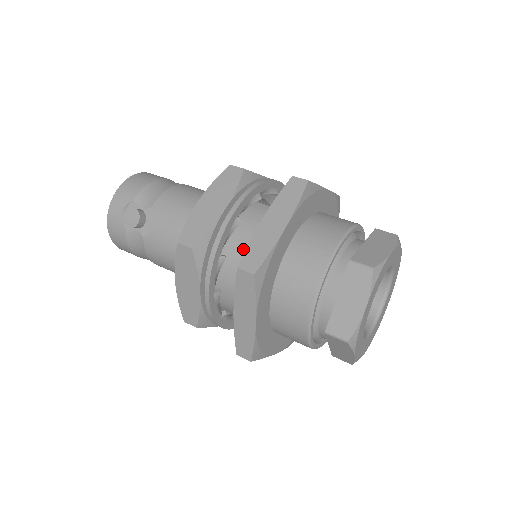
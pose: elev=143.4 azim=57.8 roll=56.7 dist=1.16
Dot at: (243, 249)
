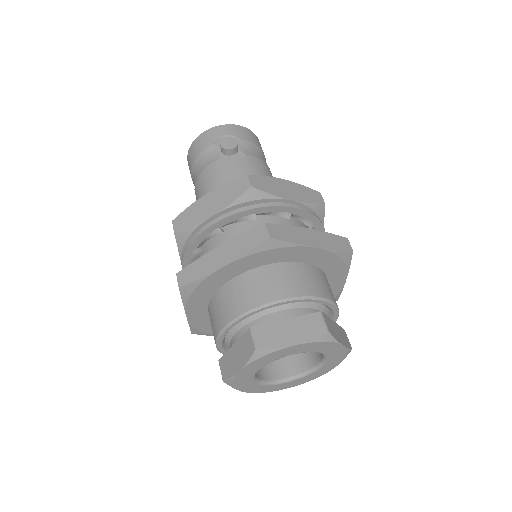
Dot at: occluded
